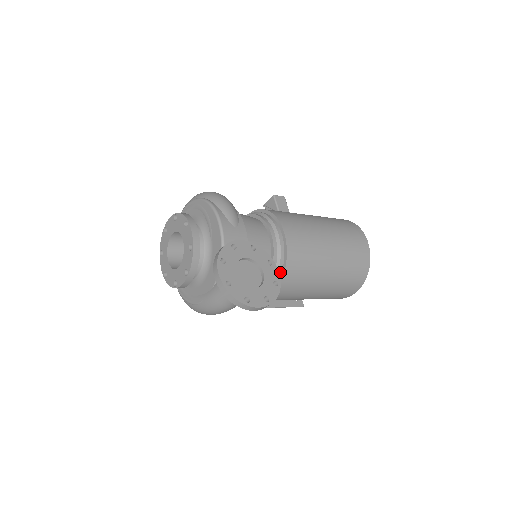
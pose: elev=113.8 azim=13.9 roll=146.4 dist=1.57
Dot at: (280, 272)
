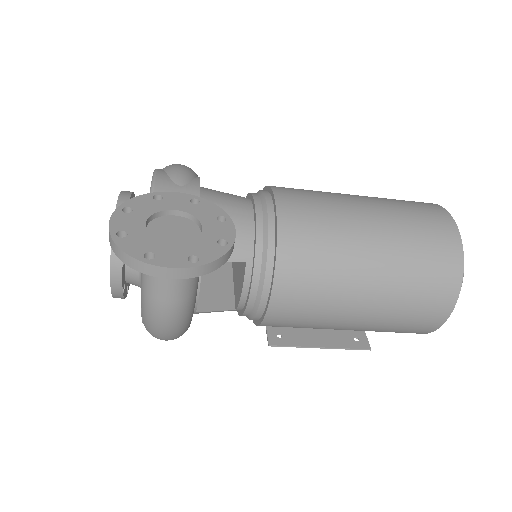
Dot at: (272, 256)
